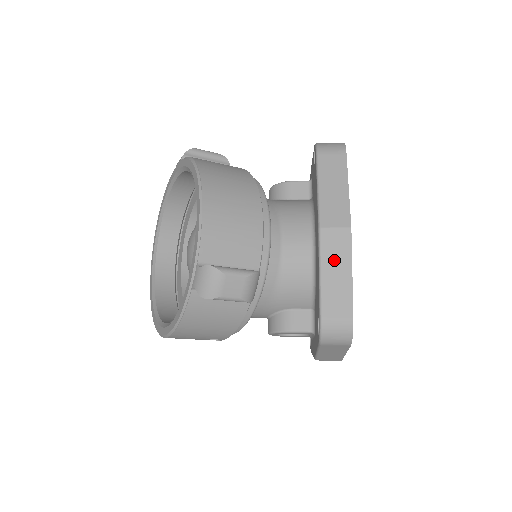
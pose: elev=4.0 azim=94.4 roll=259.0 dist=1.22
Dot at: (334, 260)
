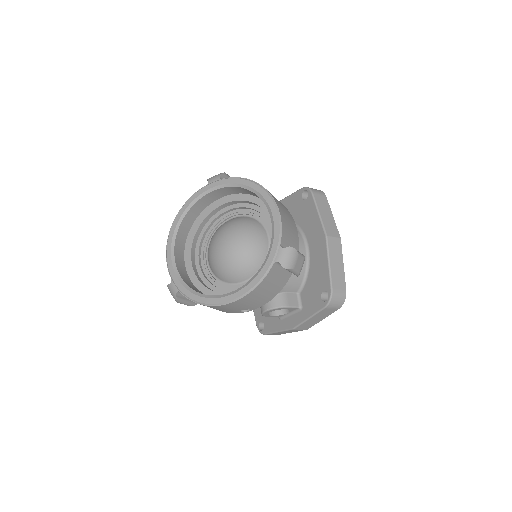
Dot at: (335, 256)
